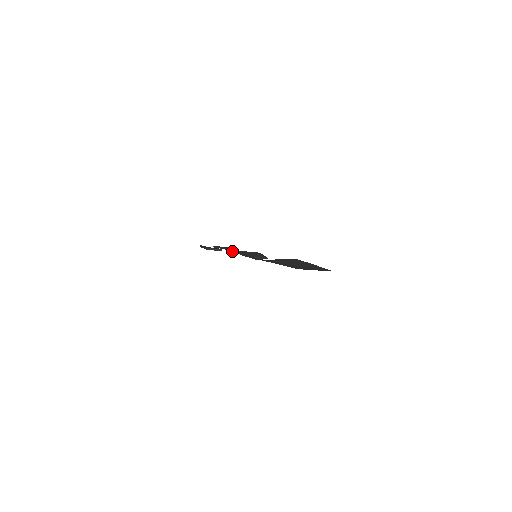
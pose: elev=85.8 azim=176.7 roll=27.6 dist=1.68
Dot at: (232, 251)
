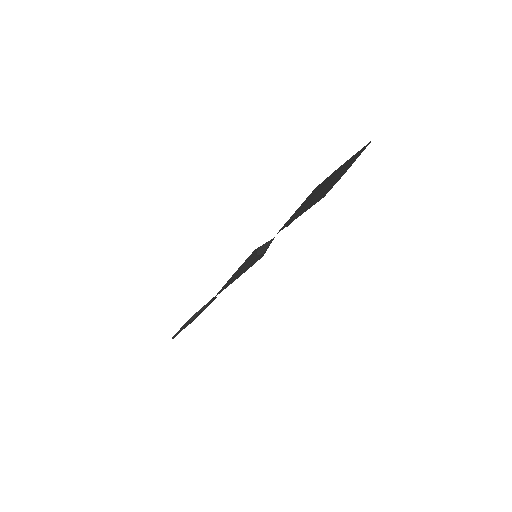
Dot at: (219, 292)
